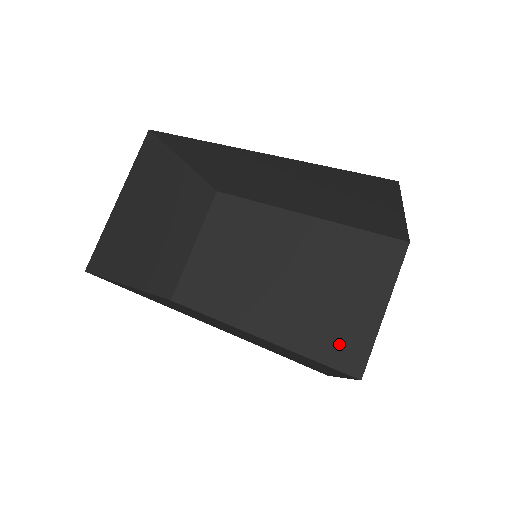
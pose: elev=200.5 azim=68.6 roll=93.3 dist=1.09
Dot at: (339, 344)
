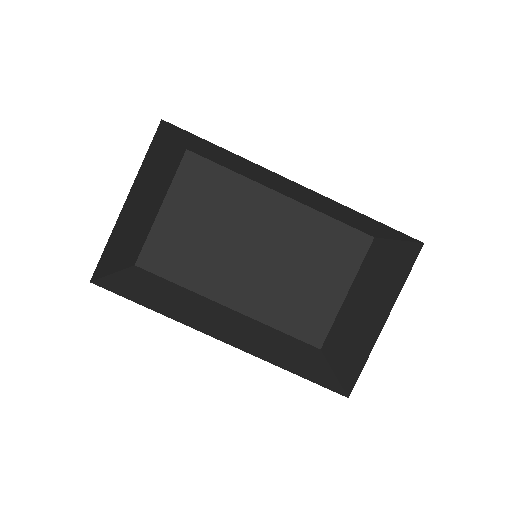
Dot at: (305, 320)
